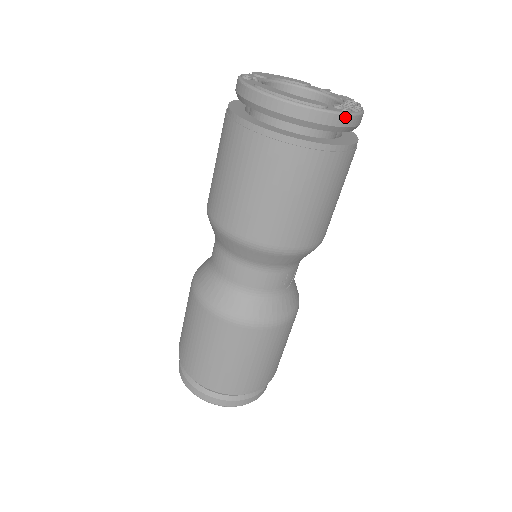
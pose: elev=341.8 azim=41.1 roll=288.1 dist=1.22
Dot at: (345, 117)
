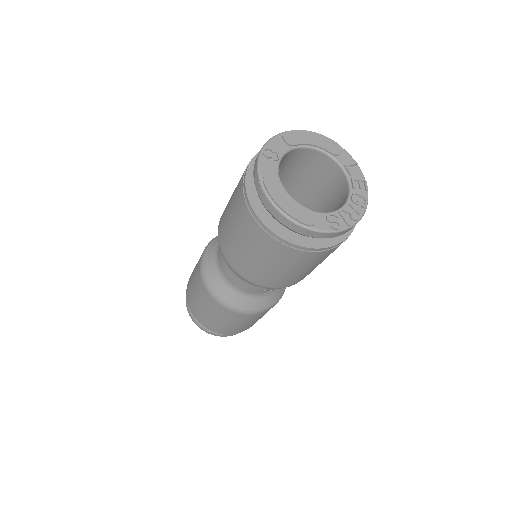
Dot at: (330, 234)
